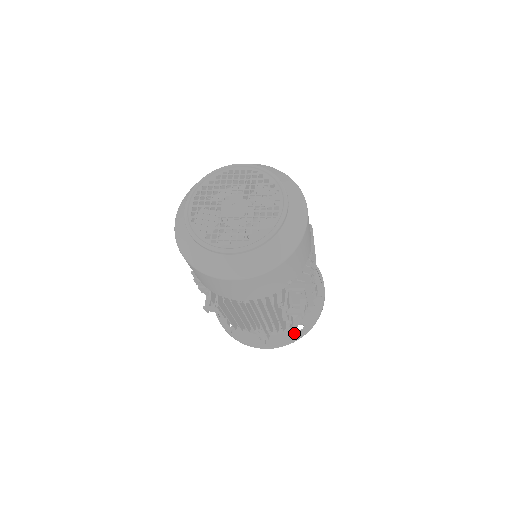
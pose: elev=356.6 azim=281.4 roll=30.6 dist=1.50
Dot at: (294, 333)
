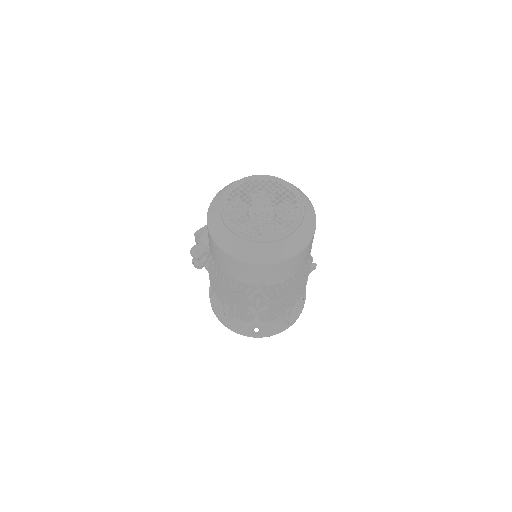
Dot at: occluded
